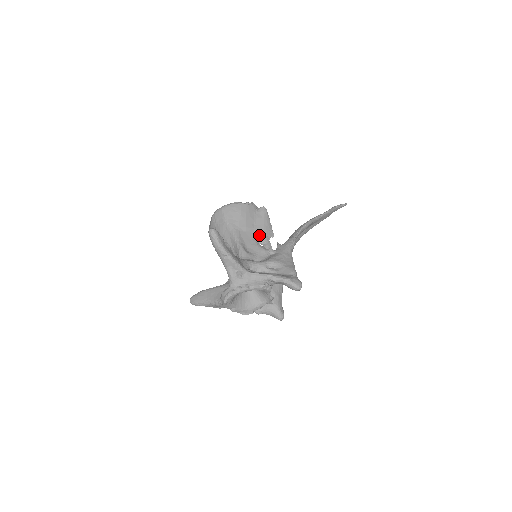
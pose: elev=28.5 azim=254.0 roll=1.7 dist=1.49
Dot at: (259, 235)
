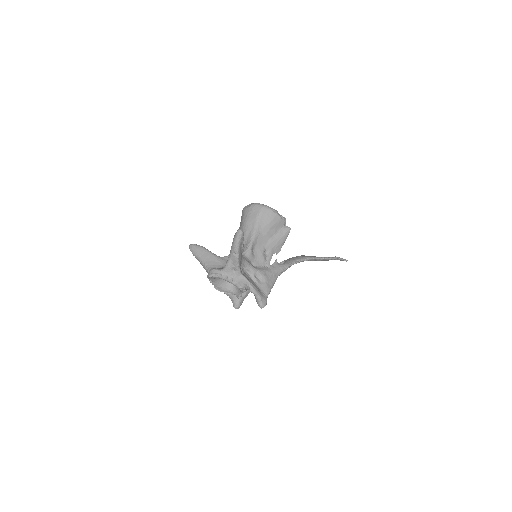
Dot at: (270, 246)
